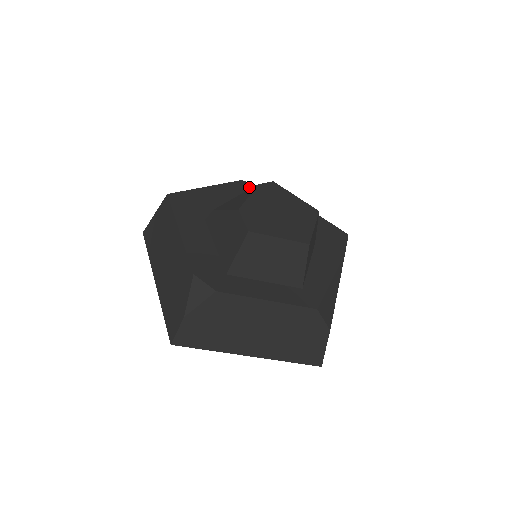
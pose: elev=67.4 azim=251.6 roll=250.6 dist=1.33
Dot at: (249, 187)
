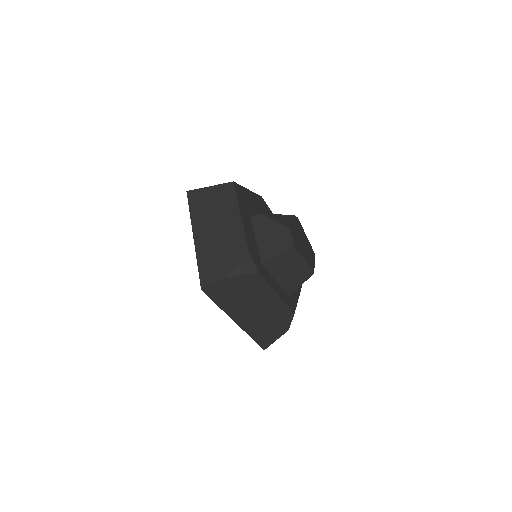
Dot at: (265, 205)
